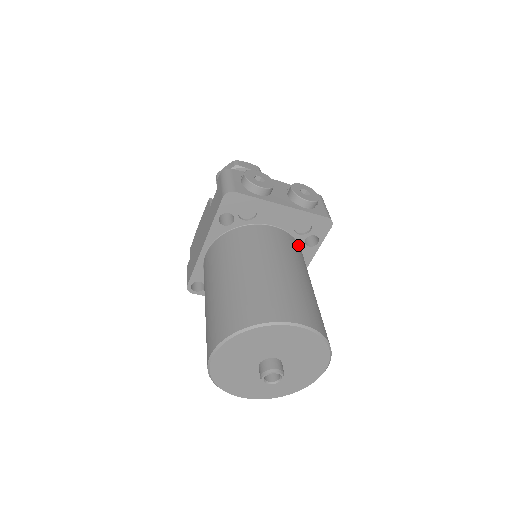
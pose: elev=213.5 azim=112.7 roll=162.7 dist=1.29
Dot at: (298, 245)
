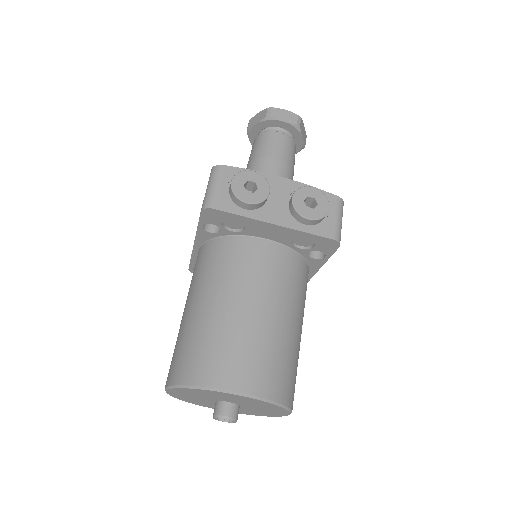
Dot at: (298, 259)
